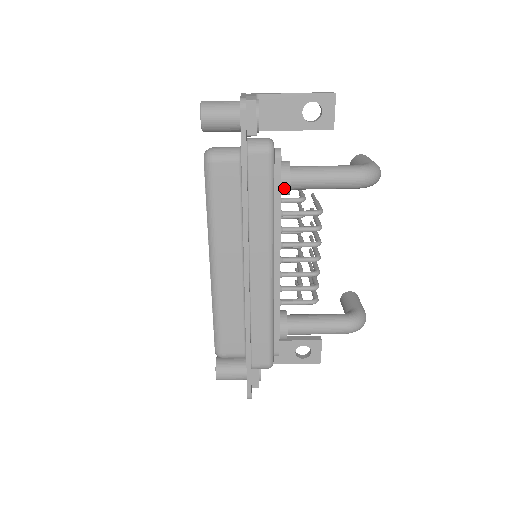
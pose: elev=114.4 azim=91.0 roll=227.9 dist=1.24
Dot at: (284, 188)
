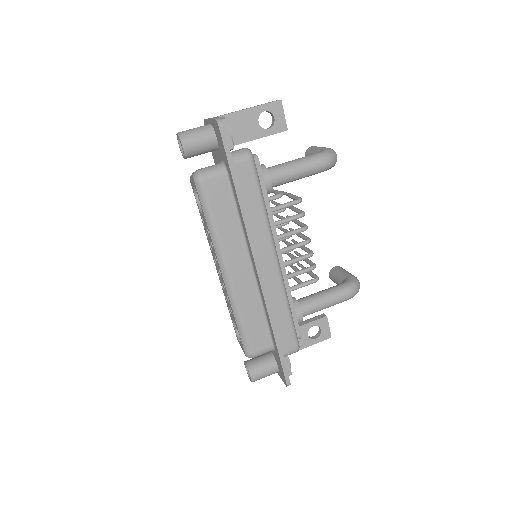
Dot at: (267, 187)
